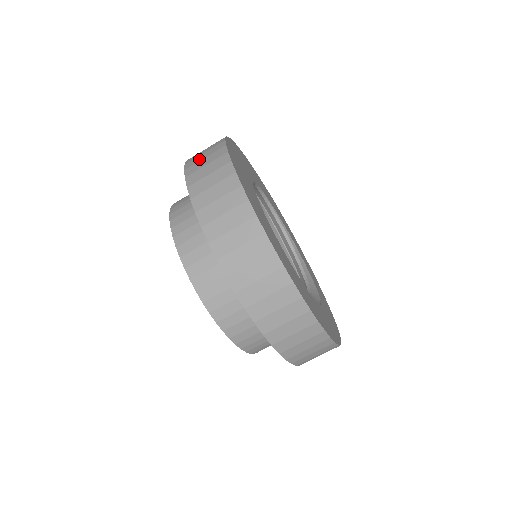
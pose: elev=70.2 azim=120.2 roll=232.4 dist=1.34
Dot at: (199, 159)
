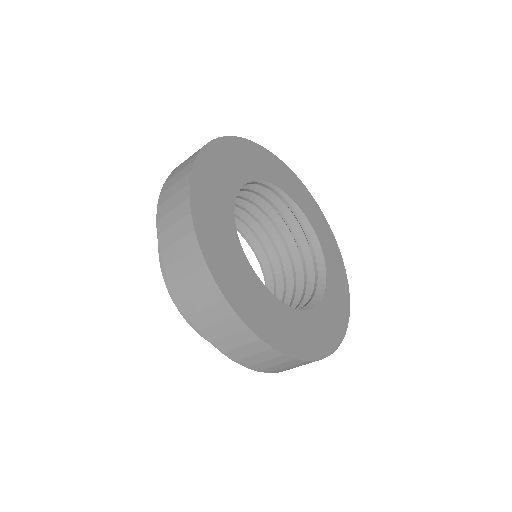
Dot at: (181, 274)
